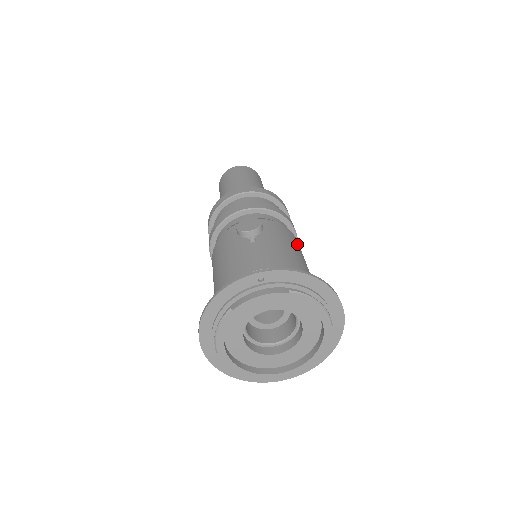
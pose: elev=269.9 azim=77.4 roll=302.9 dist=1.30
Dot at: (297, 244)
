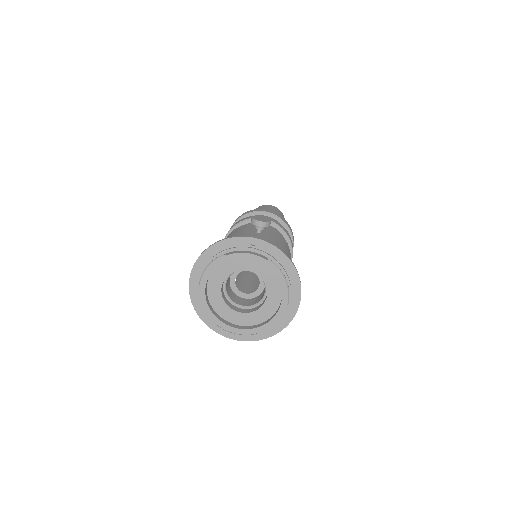
Dot at: (289, 255)
